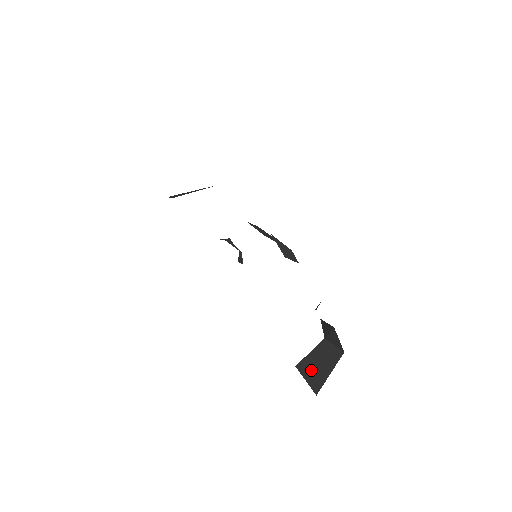
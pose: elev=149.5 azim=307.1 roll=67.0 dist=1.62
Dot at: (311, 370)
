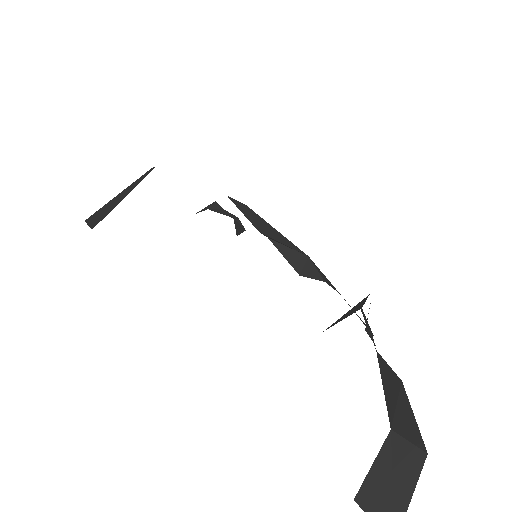
Dot at: (379, 499)
